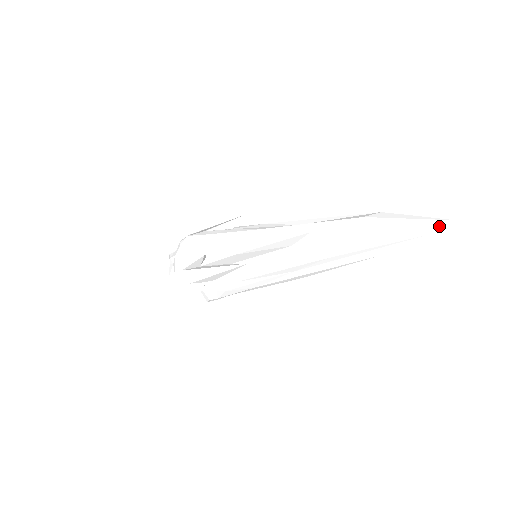
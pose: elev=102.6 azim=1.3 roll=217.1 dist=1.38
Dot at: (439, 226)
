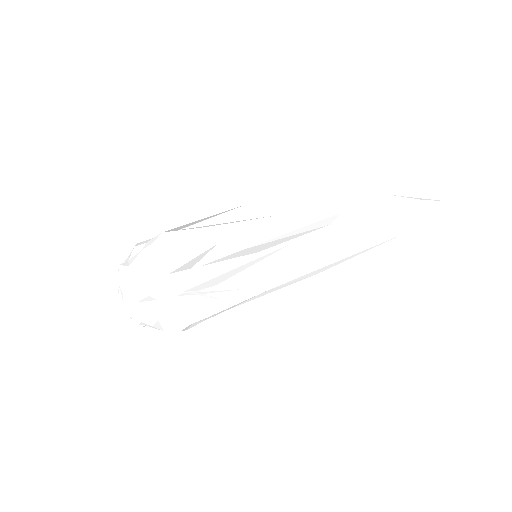
Dot at: (442, 205)
